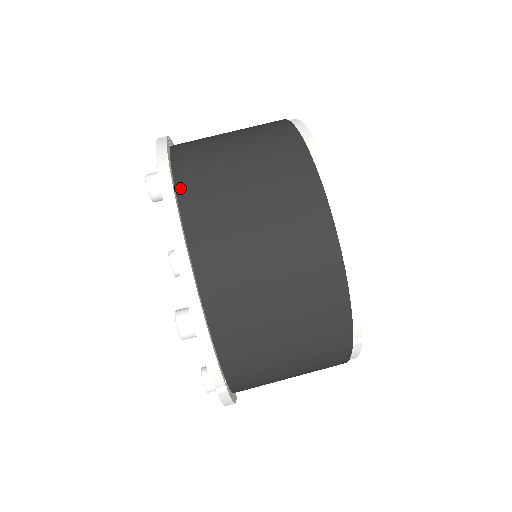
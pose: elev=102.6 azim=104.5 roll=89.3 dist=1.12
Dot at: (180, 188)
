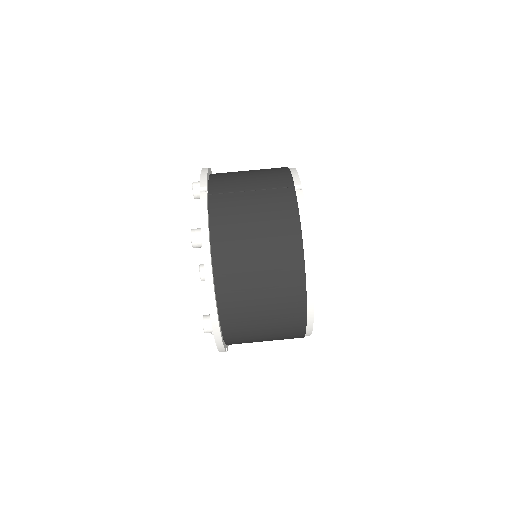
Dot at: (215, 259)
